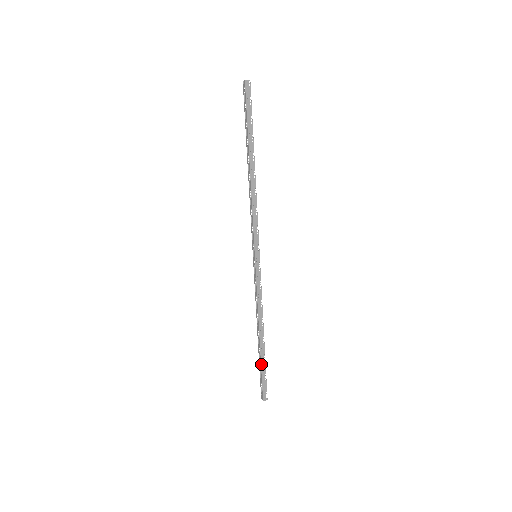
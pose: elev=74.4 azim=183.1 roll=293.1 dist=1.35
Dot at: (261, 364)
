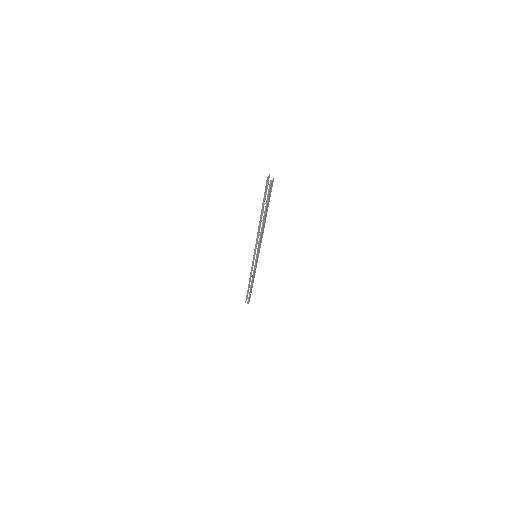
Dot at: occluded
